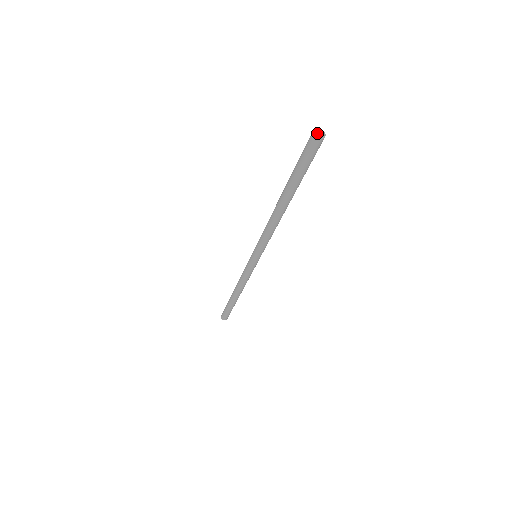
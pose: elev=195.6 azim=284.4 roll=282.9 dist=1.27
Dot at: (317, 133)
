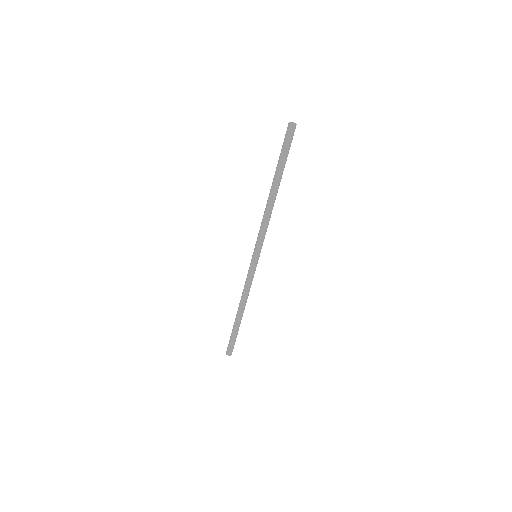
Dot at: occluded
